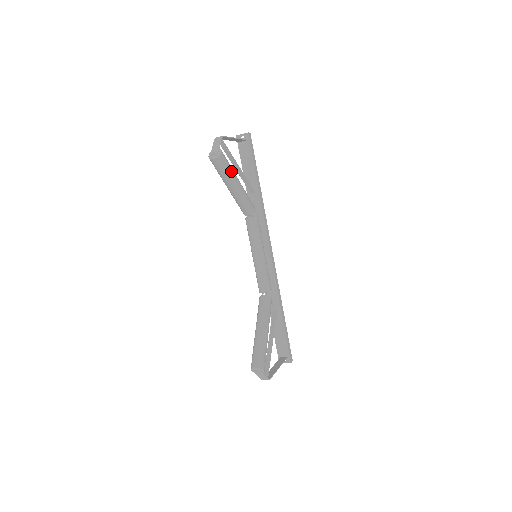
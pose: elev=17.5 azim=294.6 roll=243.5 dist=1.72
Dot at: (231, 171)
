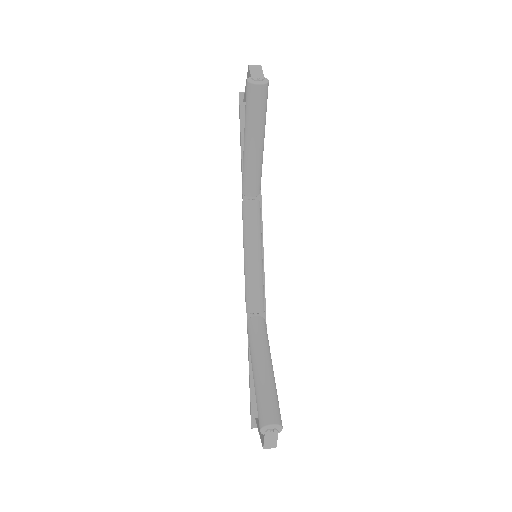
Dot at: (265, 116)
